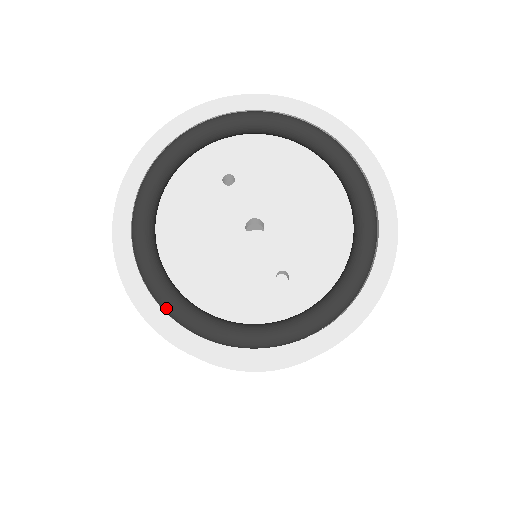
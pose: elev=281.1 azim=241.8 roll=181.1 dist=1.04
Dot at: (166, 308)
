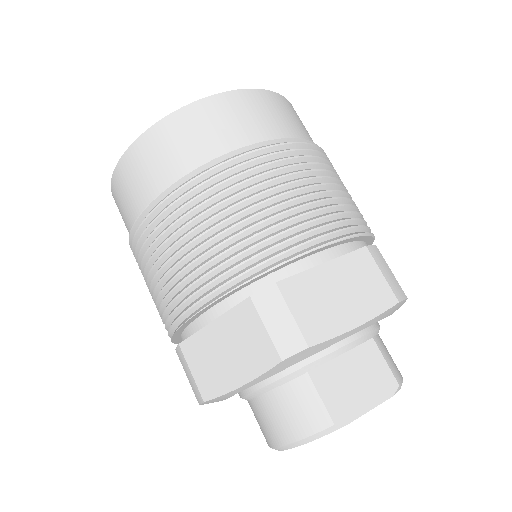
Dot at: occluded
